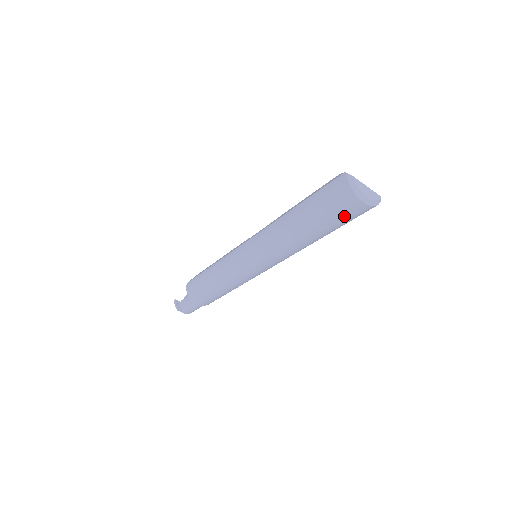
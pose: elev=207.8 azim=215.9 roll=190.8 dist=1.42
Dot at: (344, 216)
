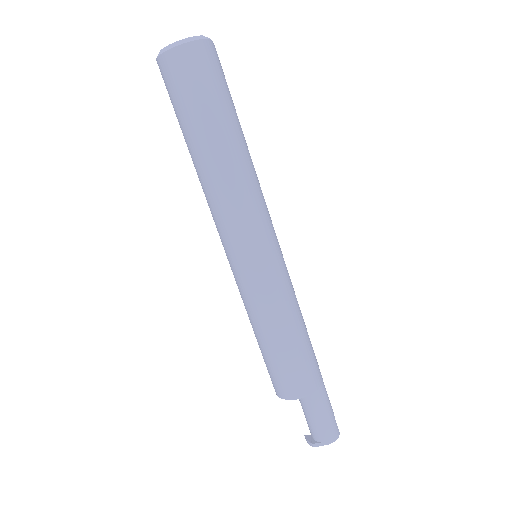
Dot at: (189, 83)
